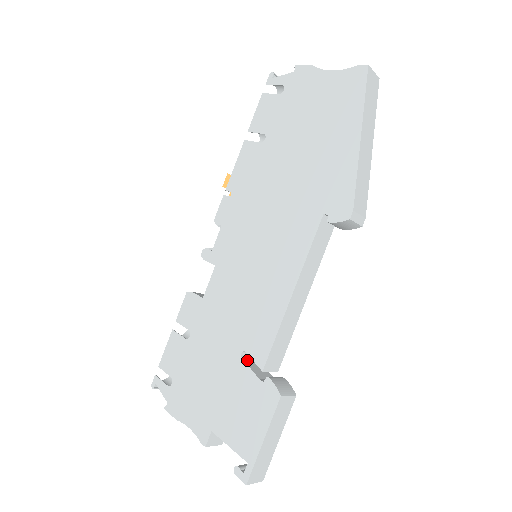
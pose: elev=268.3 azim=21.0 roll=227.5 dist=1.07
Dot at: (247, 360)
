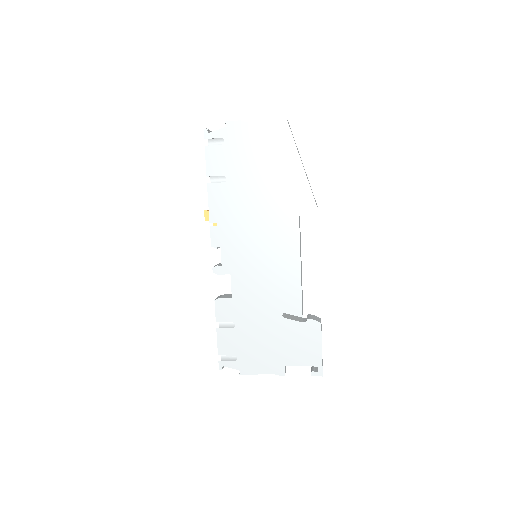
Dot at: (286, 317)
